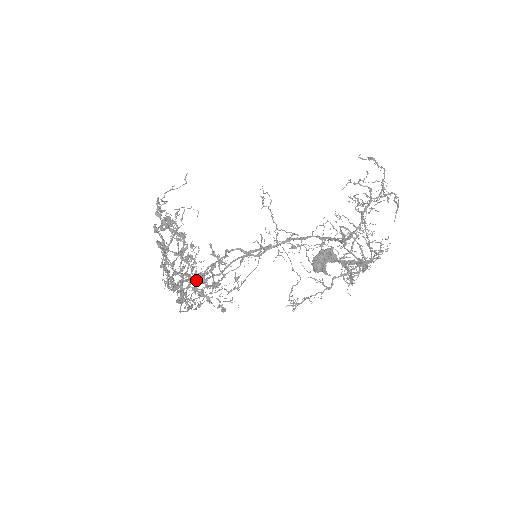
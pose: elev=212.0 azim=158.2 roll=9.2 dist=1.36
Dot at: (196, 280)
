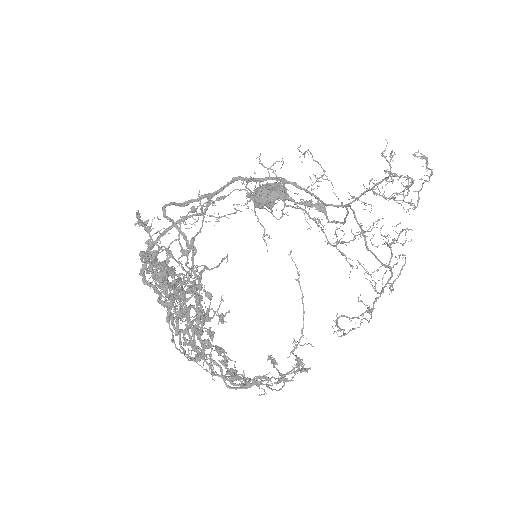
Dot at: (168, 298)
